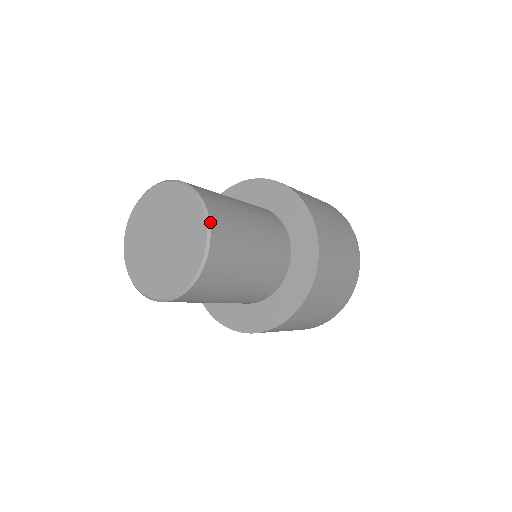
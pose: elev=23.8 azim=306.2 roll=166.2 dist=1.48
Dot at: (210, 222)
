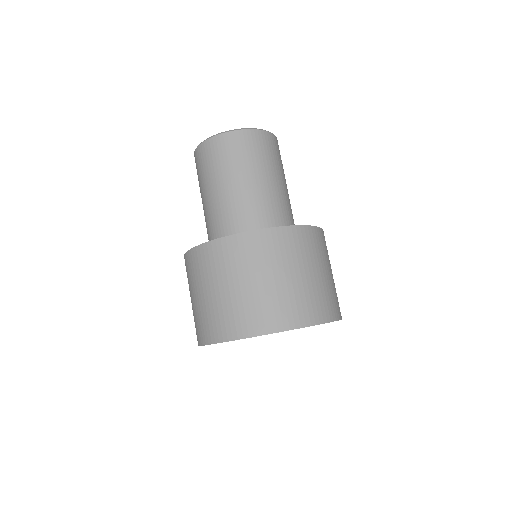
Dot at: (277, 140)
